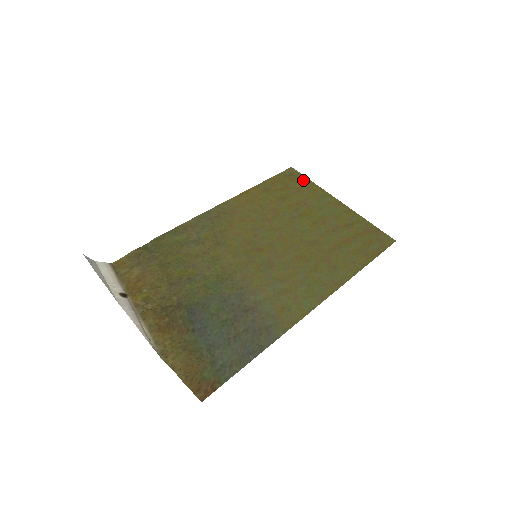
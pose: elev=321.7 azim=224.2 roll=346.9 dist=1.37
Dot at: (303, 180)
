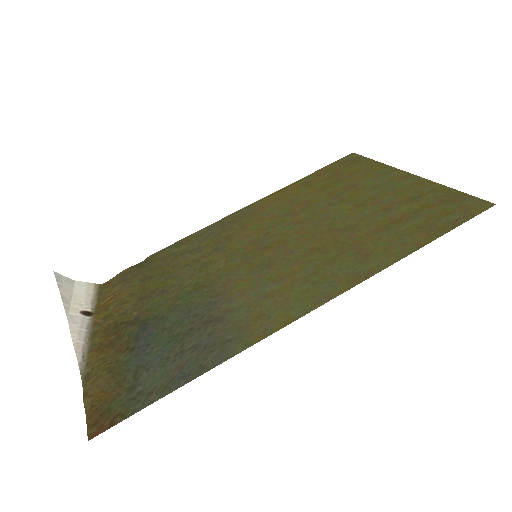
Dot at: (363, 162)
